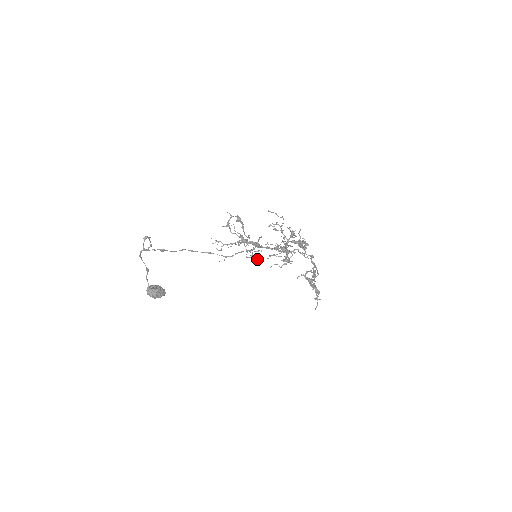
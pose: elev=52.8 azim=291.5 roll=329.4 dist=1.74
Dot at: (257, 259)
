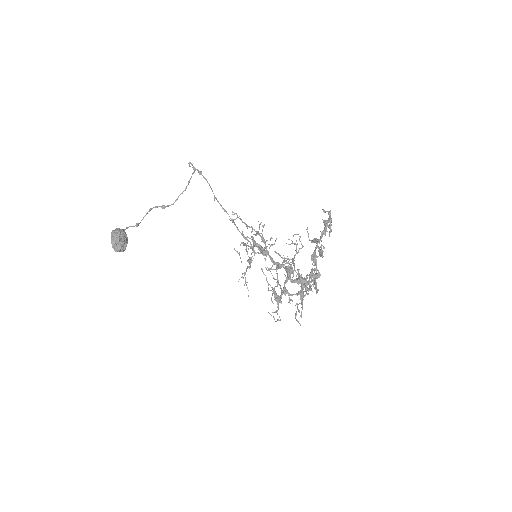
Dot at: (245, 283)
